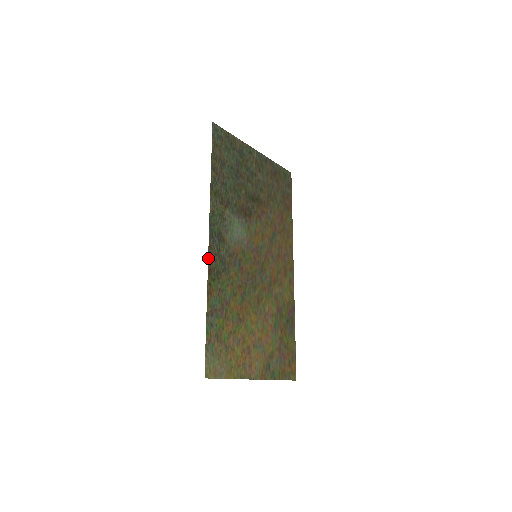
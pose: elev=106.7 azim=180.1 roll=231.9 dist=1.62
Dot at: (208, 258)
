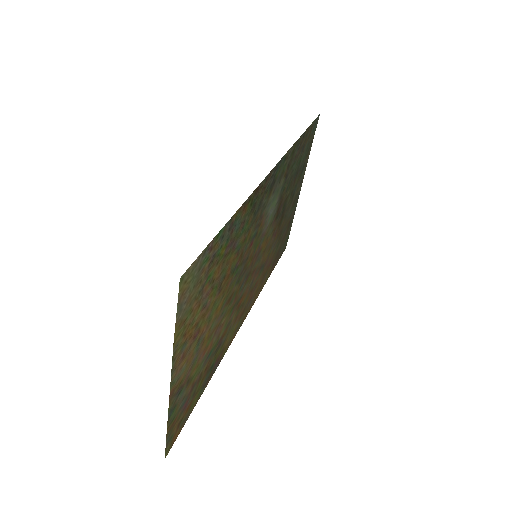
Dot at: (265, 178)
